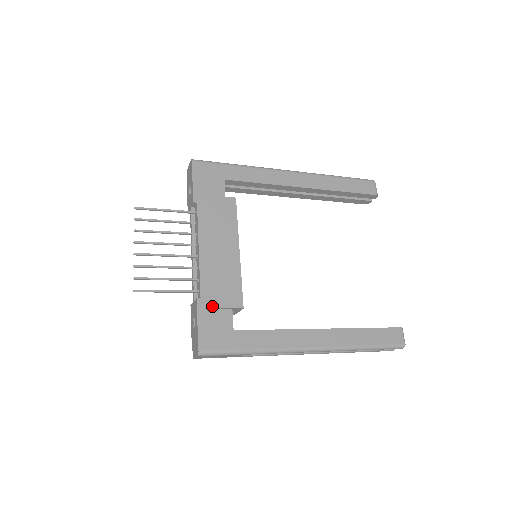
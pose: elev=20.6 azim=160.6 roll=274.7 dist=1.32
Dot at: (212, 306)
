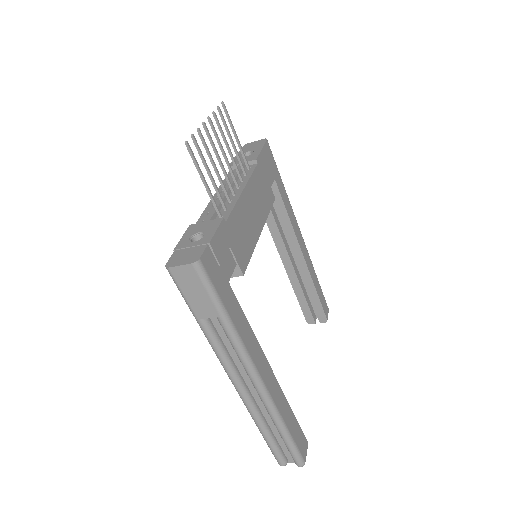
Dot at: (229, 240)
